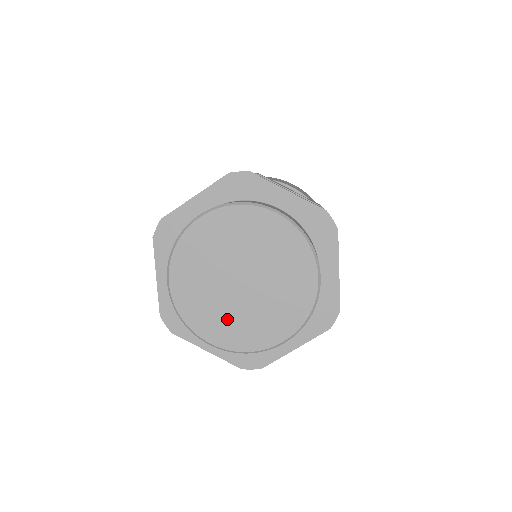
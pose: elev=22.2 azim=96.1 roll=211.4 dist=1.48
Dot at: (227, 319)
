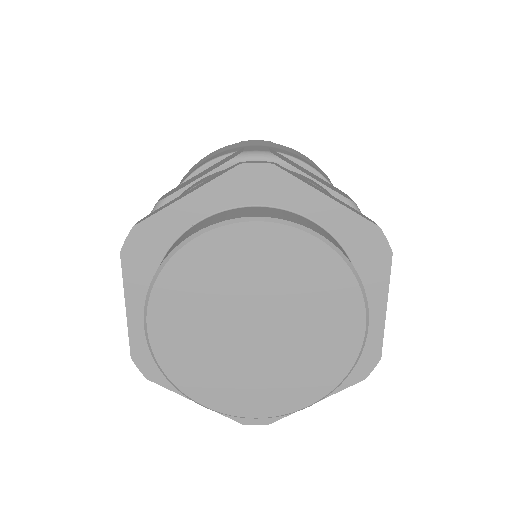
Dot at: (231, 377)
